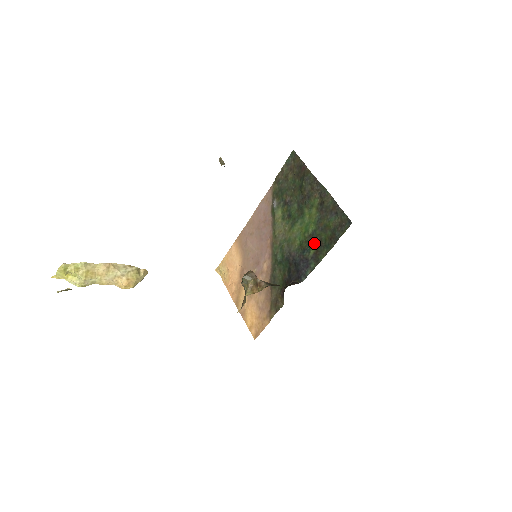
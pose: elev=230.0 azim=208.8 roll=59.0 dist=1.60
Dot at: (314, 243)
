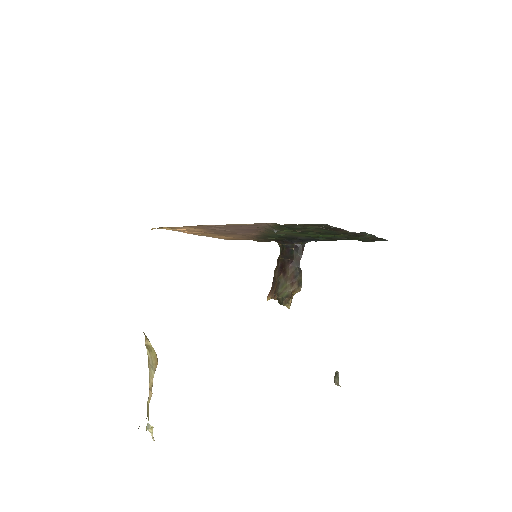
Dot at: occluded
